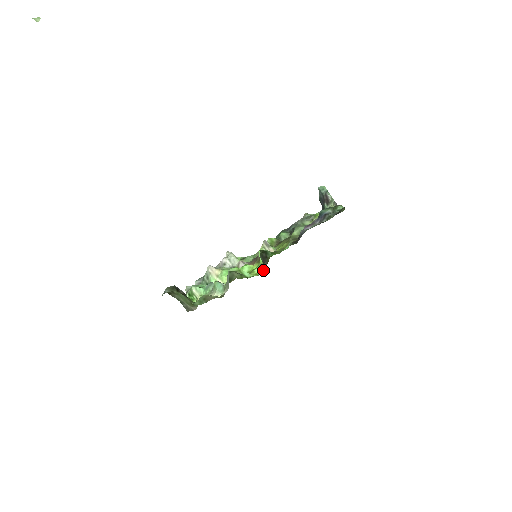
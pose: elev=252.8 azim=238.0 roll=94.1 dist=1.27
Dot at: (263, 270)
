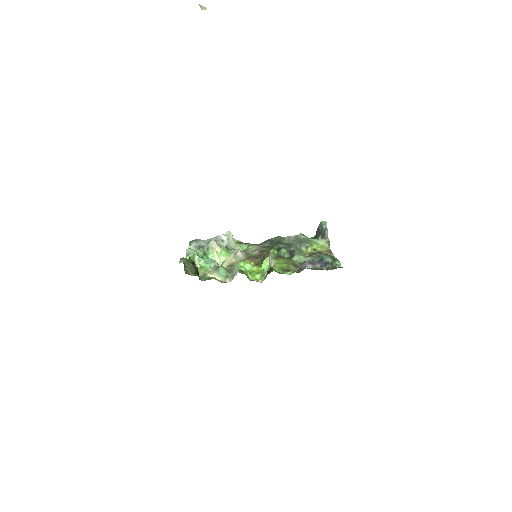
Dot at: occluded
